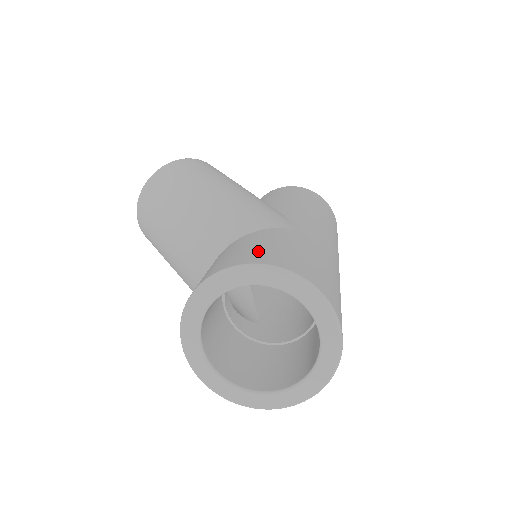
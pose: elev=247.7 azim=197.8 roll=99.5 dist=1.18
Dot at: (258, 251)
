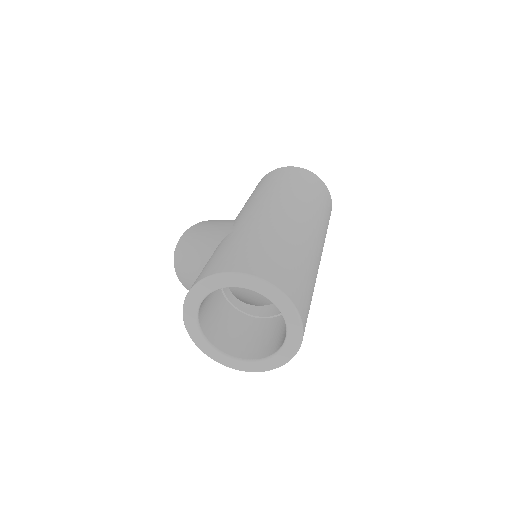
Dot at: (198, 276)
